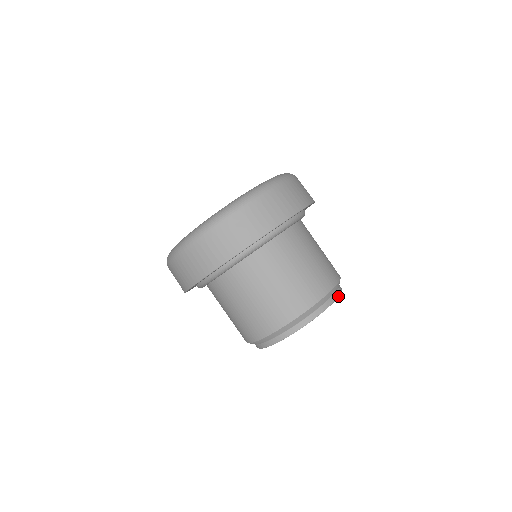
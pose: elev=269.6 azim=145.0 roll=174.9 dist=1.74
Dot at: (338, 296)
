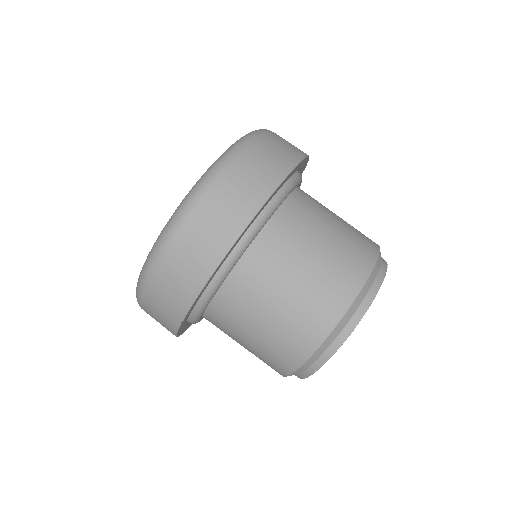
Dot at: (386, 268)
